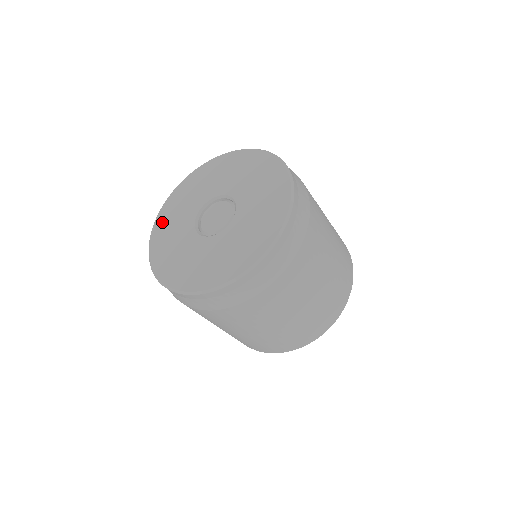
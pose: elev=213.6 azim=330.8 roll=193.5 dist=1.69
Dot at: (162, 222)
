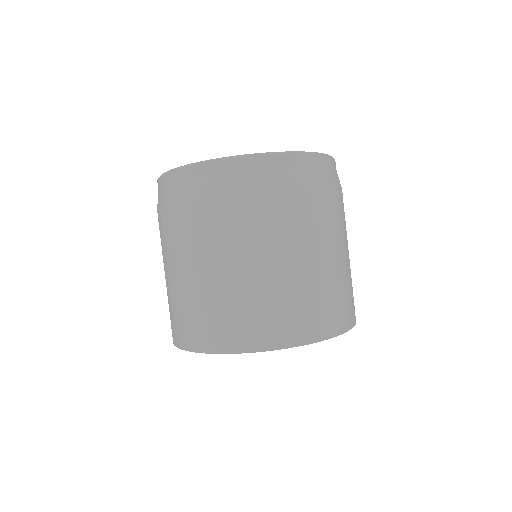
Dot at: occluded
